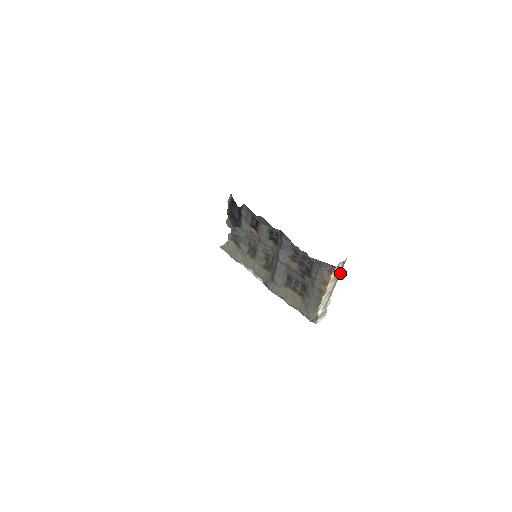
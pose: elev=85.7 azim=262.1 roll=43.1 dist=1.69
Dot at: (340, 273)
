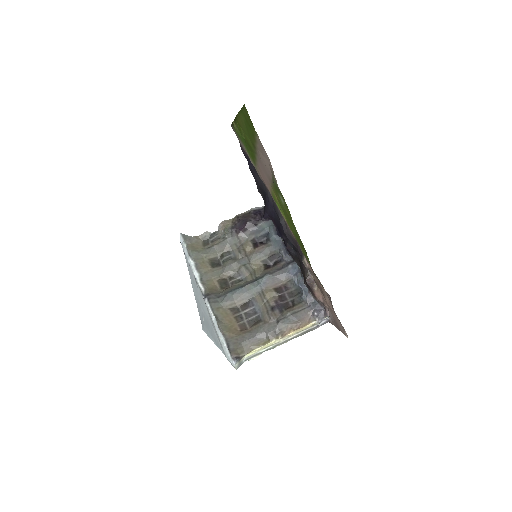
Dot at: (309, 331)
